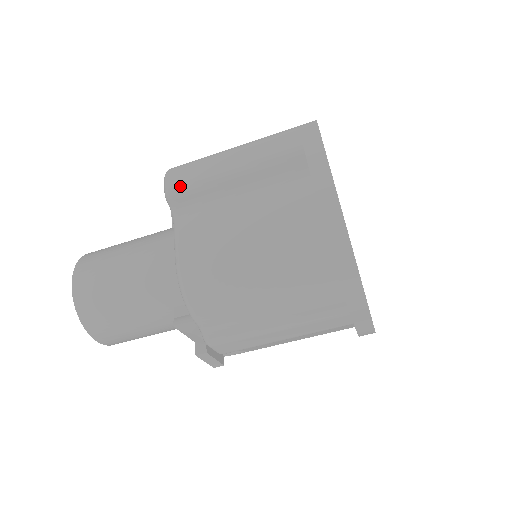
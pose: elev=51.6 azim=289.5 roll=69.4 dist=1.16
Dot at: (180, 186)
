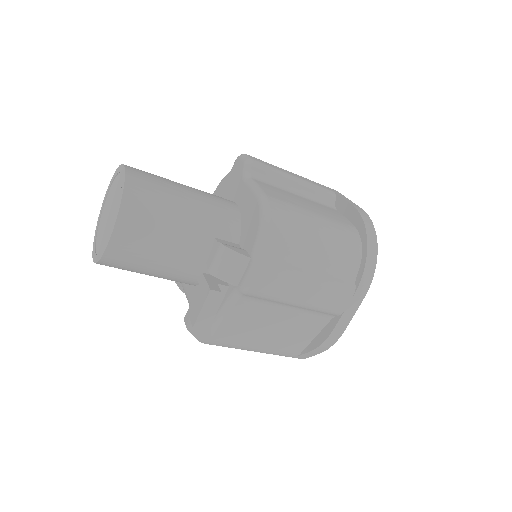
Dot at: (260, 163)
